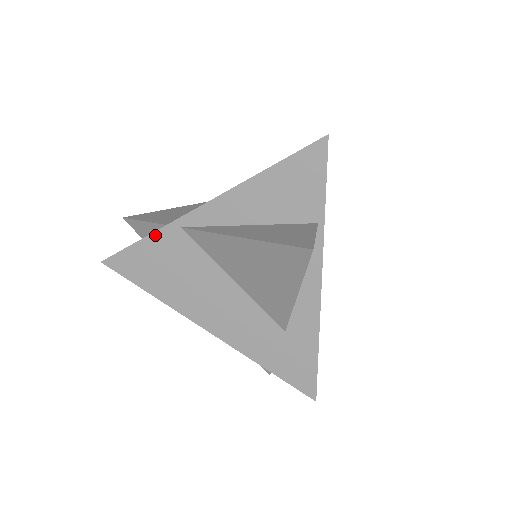
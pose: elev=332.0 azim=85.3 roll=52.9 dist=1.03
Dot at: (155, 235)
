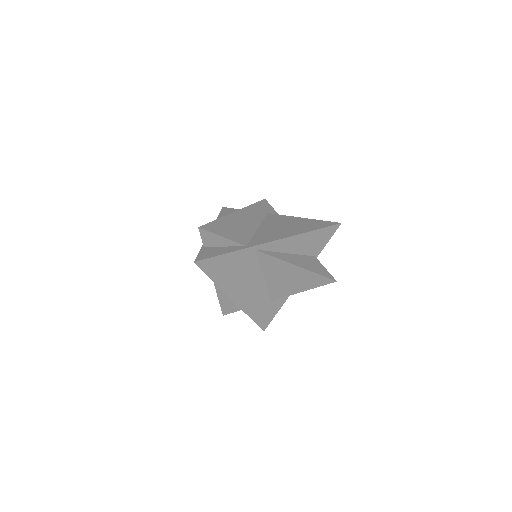
Dot at: (239, 252)
